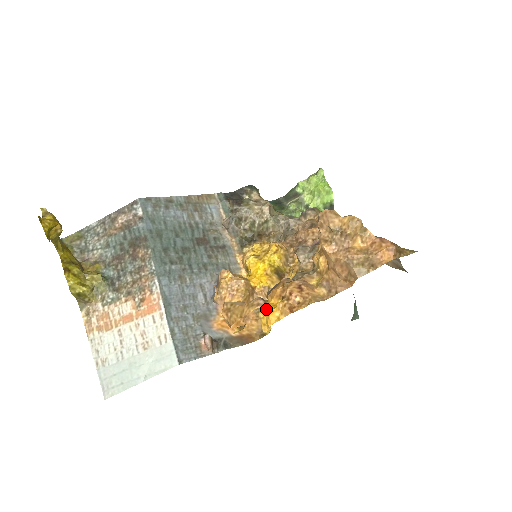
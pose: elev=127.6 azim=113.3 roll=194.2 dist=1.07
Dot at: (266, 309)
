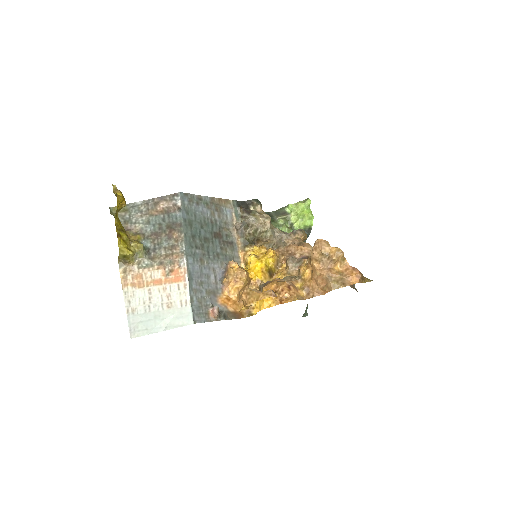
Dot at: occluded
